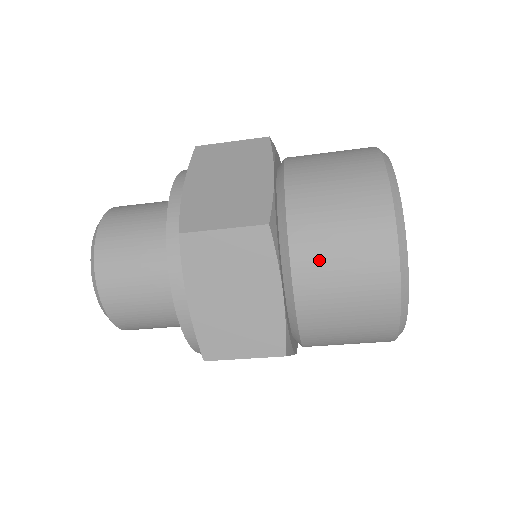
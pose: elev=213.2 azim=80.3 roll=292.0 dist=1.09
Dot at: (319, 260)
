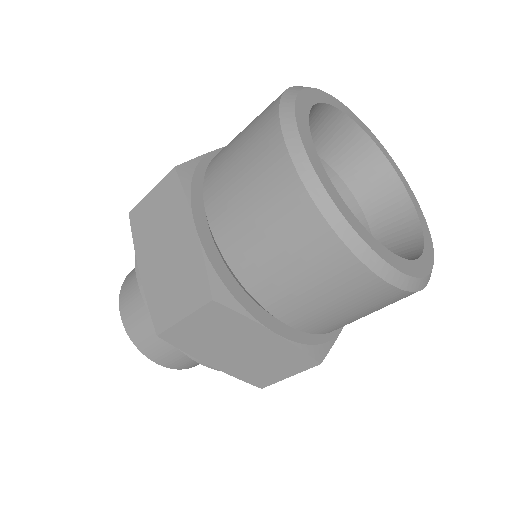
Dot at: (222, 182)
